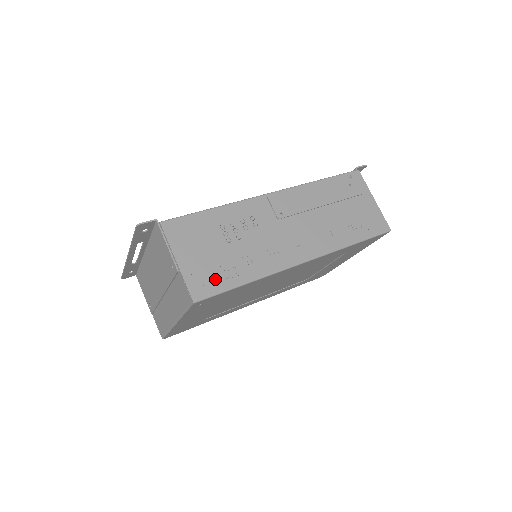
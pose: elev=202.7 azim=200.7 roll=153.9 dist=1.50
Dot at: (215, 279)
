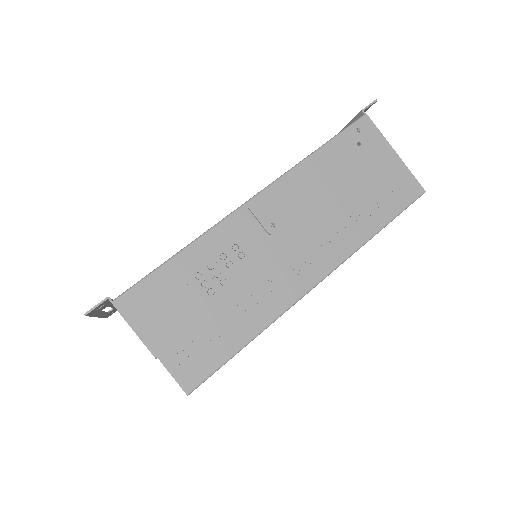
Dot at: (206, 353)
